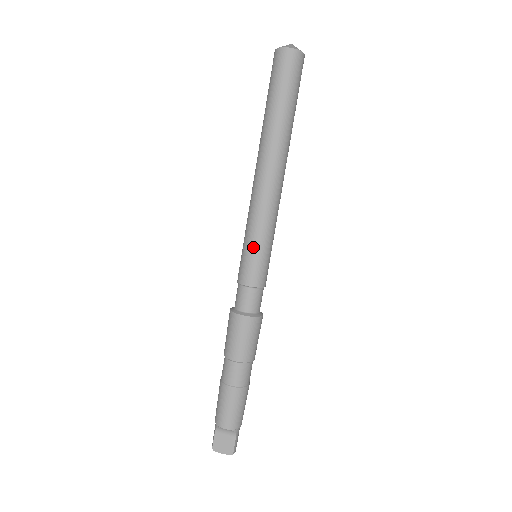
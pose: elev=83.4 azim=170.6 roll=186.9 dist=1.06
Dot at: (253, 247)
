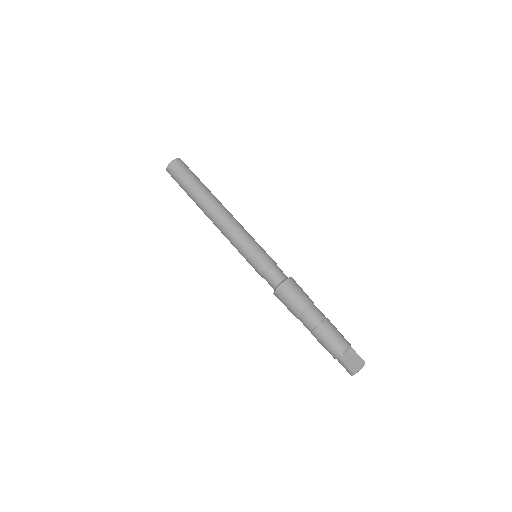
Dot at: (253, 246)
